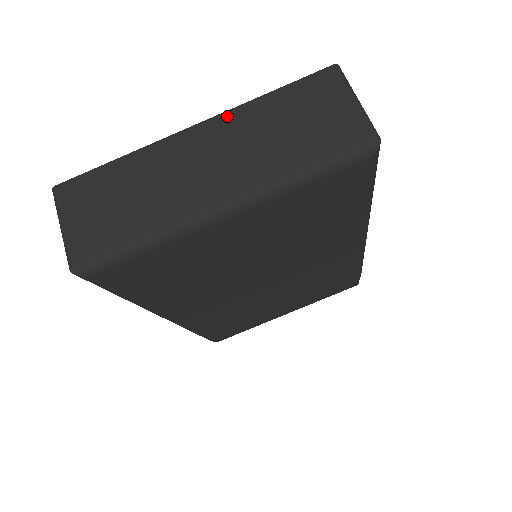
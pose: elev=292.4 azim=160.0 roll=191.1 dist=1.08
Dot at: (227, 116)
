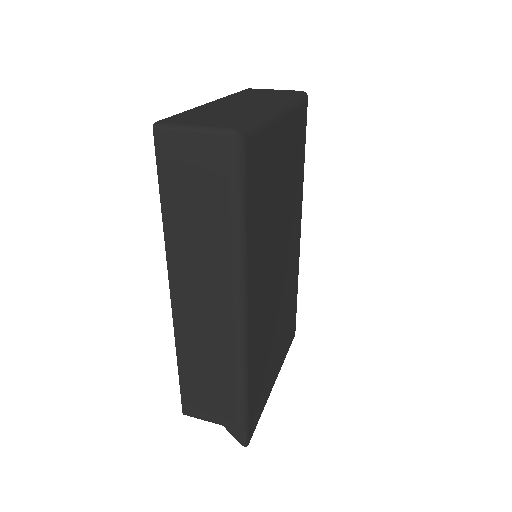
Dot at: (225, 98)
